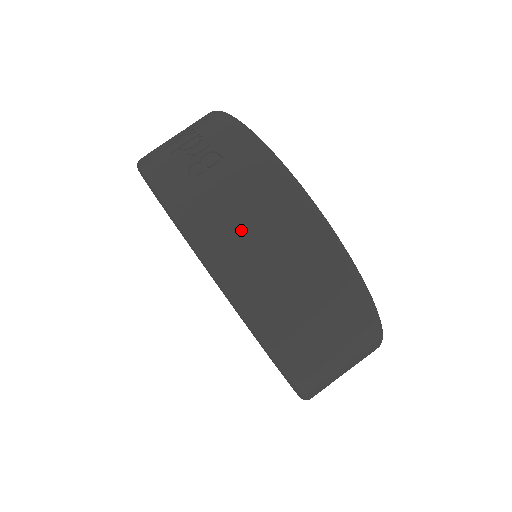
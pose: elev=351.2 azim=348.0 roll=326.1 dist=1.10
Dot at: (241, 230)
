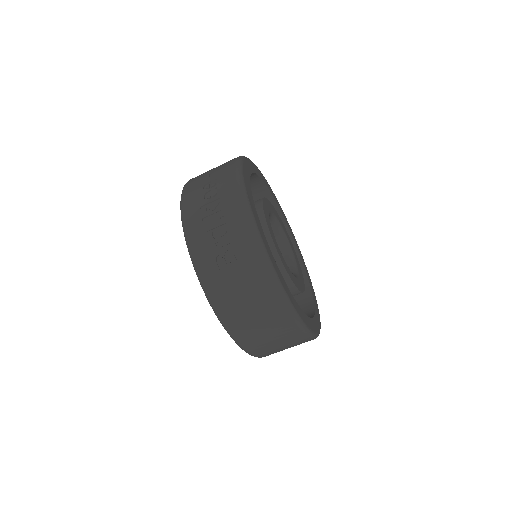
Dot at: (242, 309)
